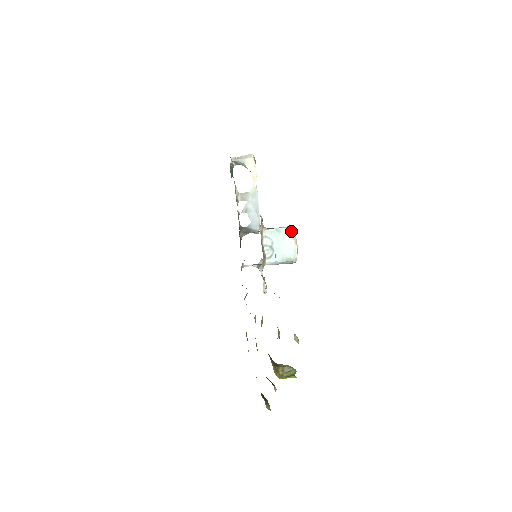
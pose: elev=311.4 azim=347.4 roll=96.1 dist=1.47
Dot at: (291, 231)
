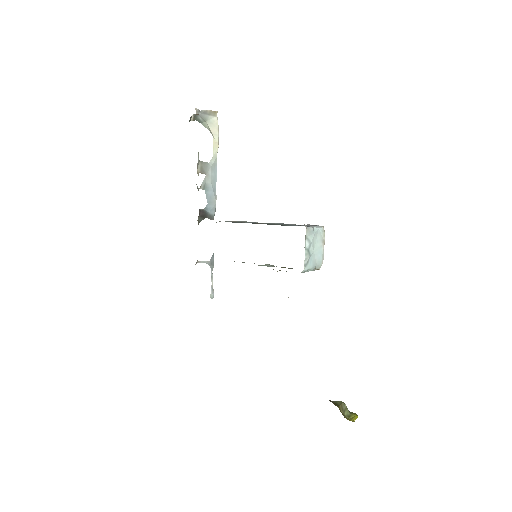
Dot at: (323, 232)
